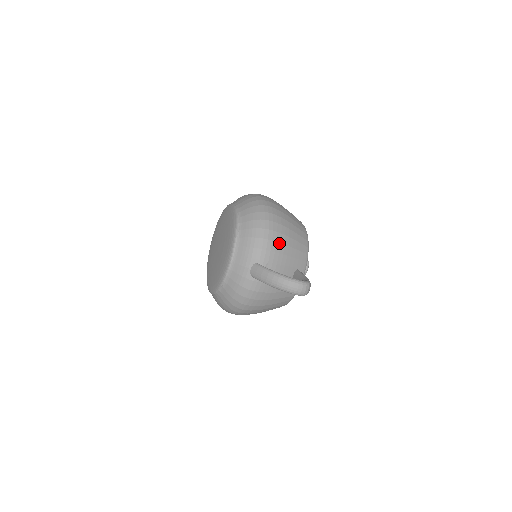
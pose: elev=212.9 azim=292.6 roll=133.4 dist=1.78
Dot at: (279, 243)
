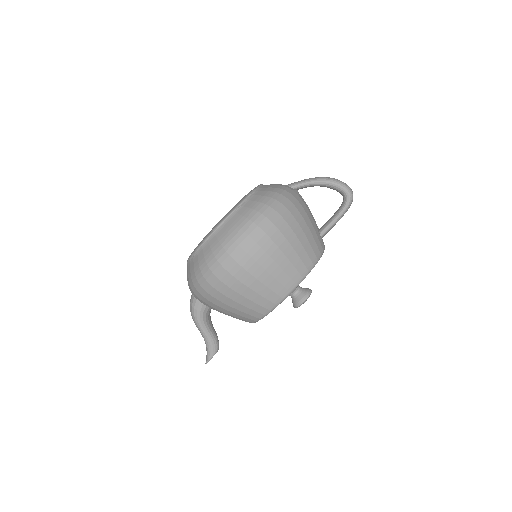
Dot at: occluded
